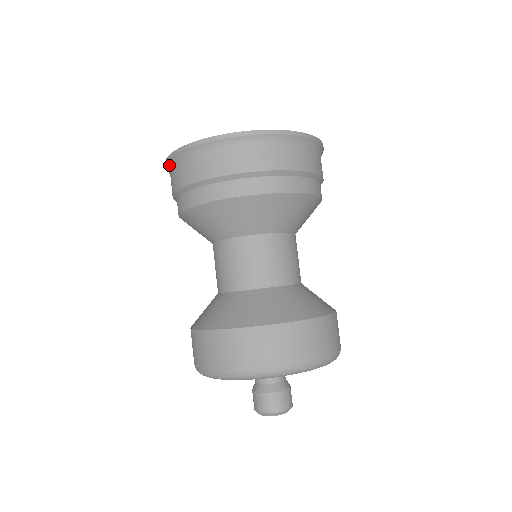
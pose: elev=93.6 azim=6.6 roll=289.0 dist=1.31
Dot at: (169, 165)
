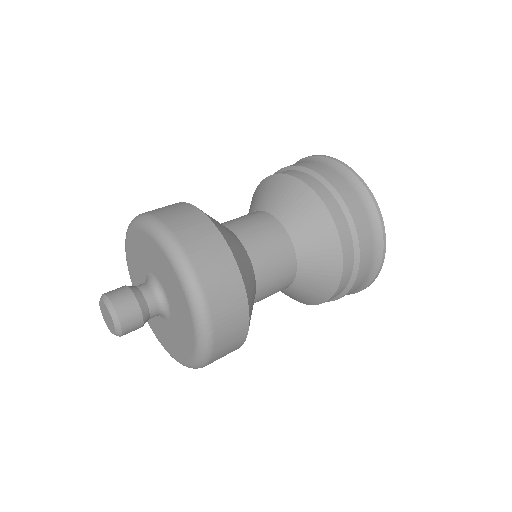
Dot at: (310, 158)
